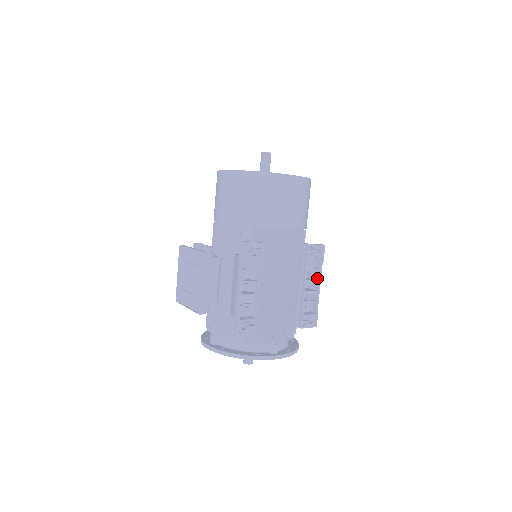
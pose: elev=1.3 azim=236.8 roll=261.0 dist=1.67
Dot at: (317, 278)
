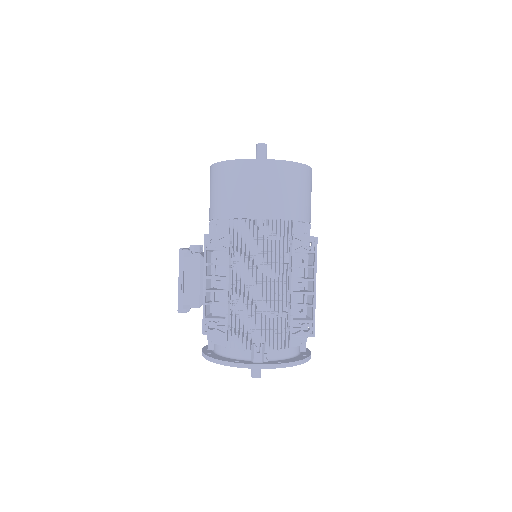
Dot at: (313, 277)
